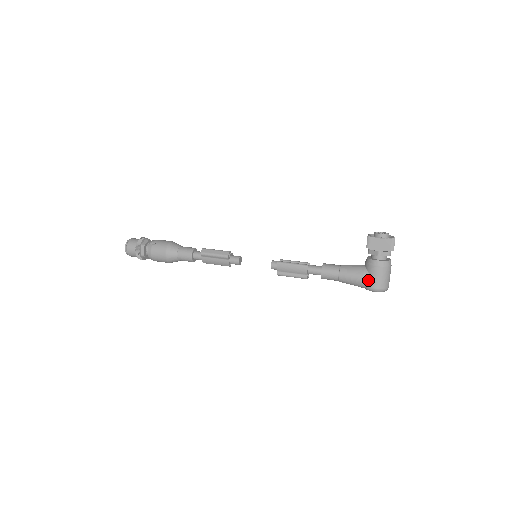
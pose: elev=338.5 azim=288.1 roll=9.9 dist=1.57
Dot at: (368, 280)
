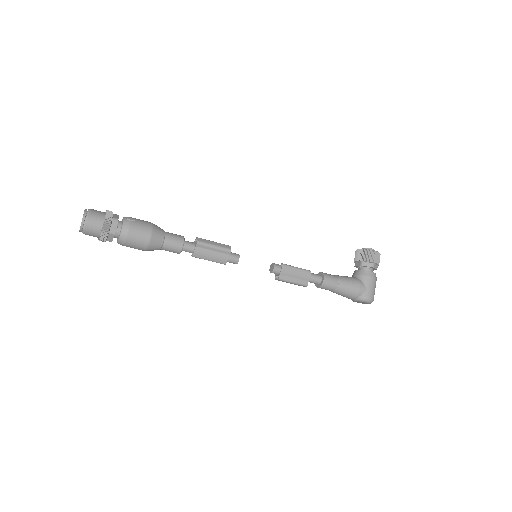
Dot at: (364, 290)
